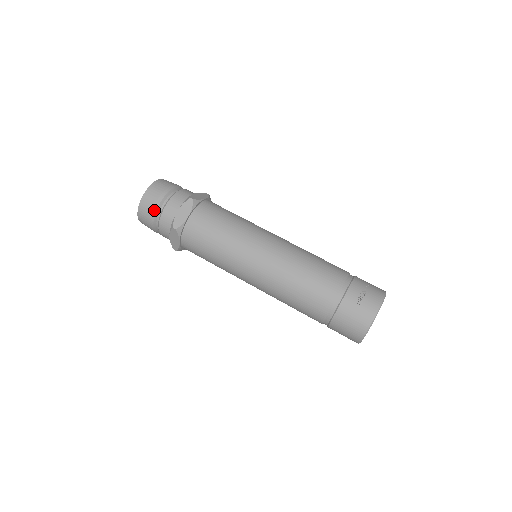
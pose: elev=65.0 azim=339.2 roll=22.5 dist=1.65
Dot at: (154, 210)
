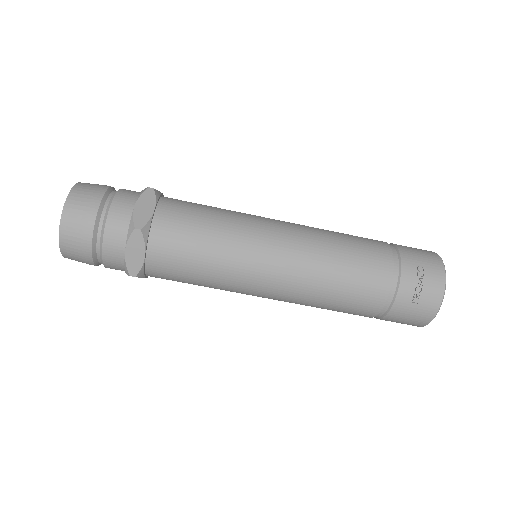
Dot at: (88, 255)
